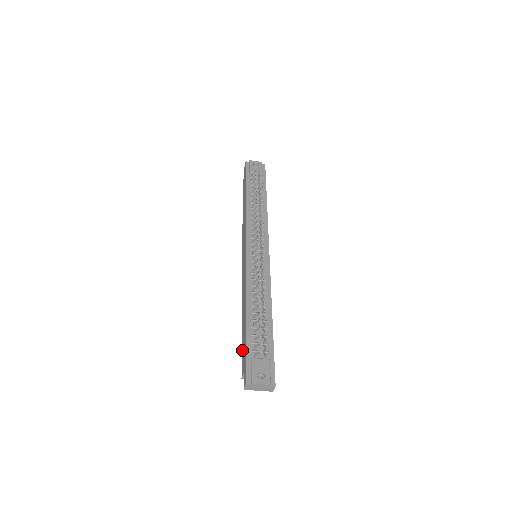
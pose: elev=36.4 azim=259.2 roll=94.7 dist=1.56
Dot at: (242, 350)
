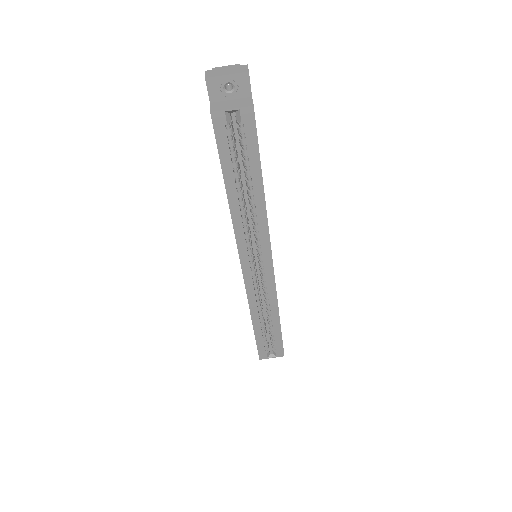
Dot at: (217, 147)
